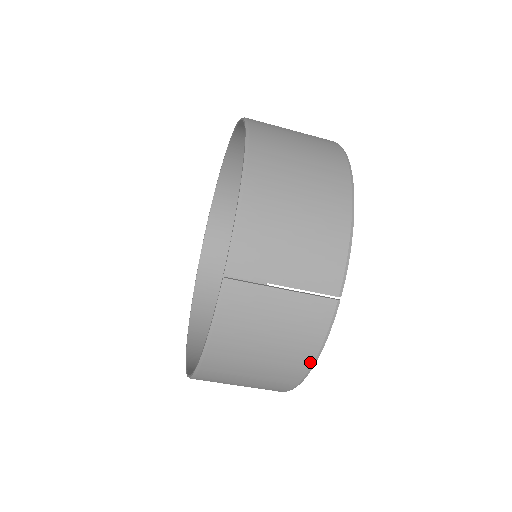
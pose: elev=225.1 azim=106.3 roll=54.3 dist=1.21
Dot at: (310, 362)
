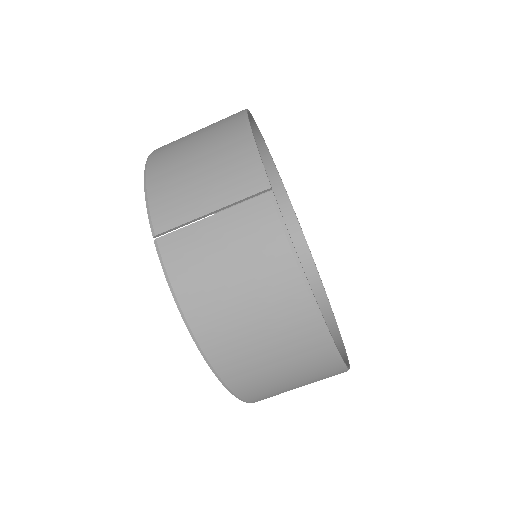
Dot at: (297, 275)
